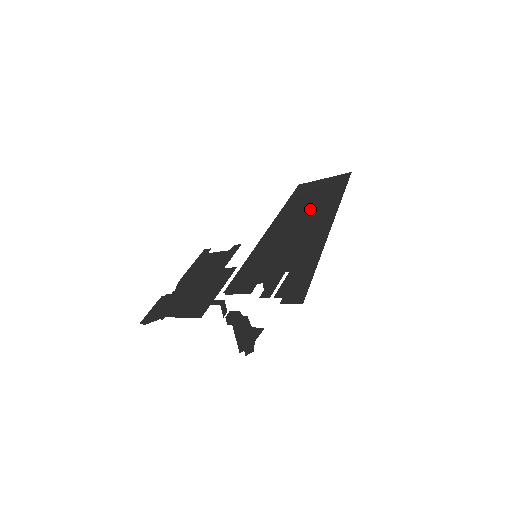
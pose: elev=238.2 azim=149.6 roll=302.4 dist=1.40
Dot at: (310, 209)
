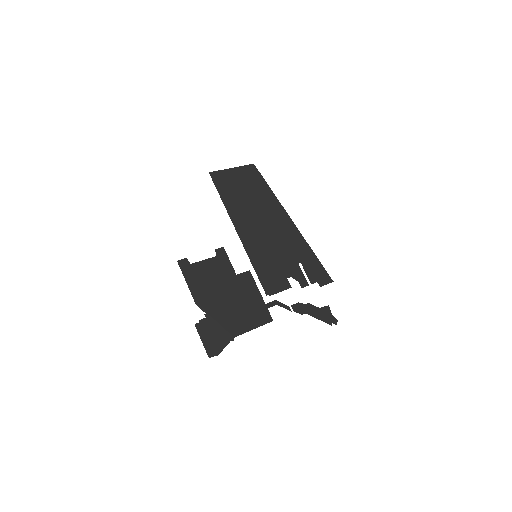
Dot at: (256, 204)
